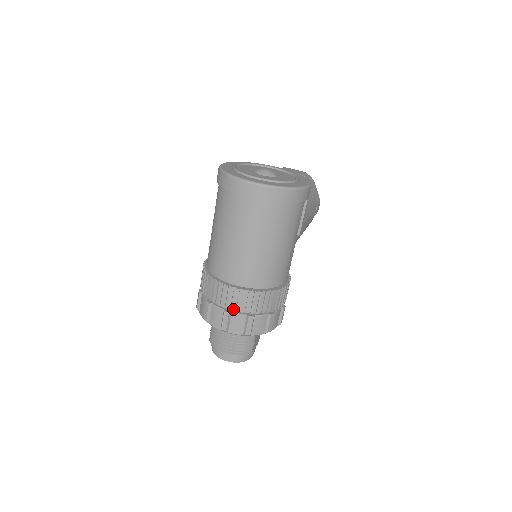
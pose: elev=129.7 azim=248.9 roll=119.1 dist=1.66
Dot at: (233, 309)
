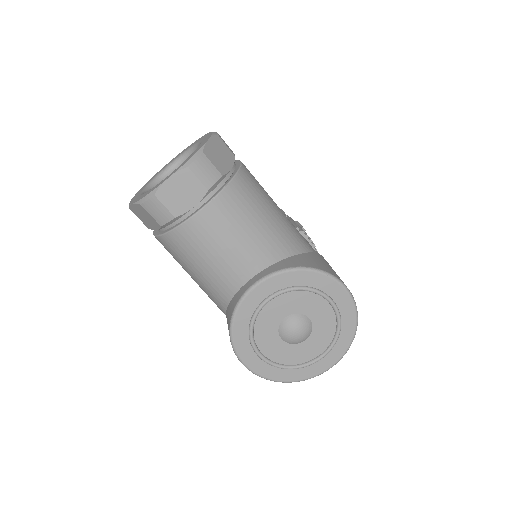
Dot at: occluded
